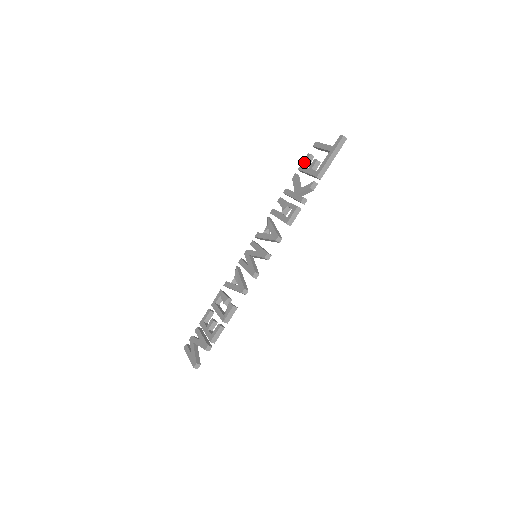
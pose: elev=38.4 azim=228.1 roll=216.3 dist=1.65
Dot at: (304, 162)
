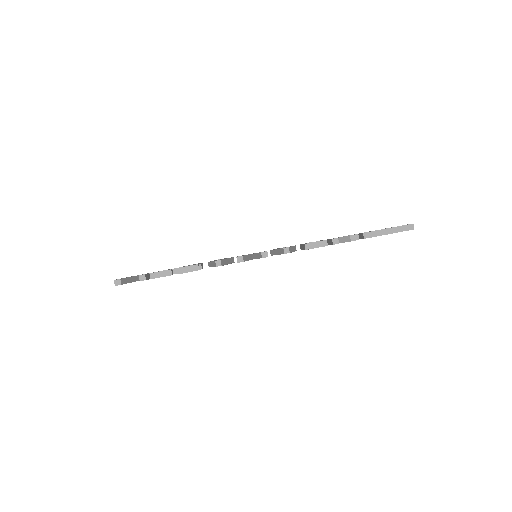
Dot at: occluded
